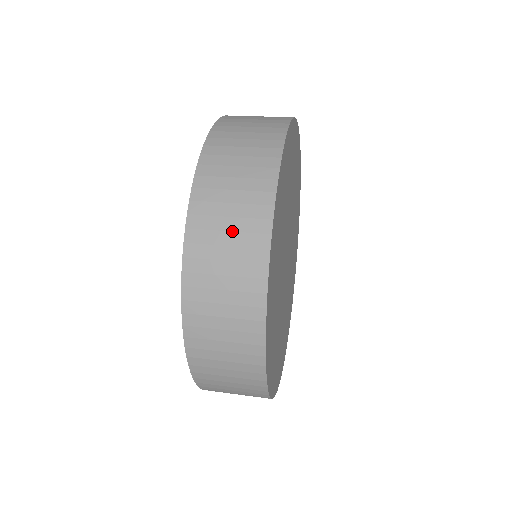
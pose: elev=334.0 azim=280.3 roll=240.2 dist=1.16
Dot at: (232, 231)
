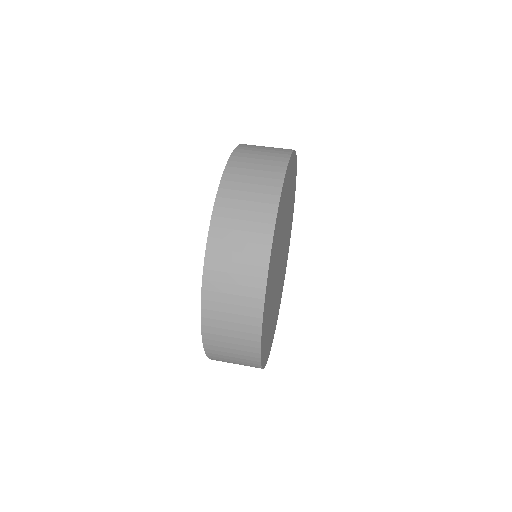
Dot at: (244, 231)
